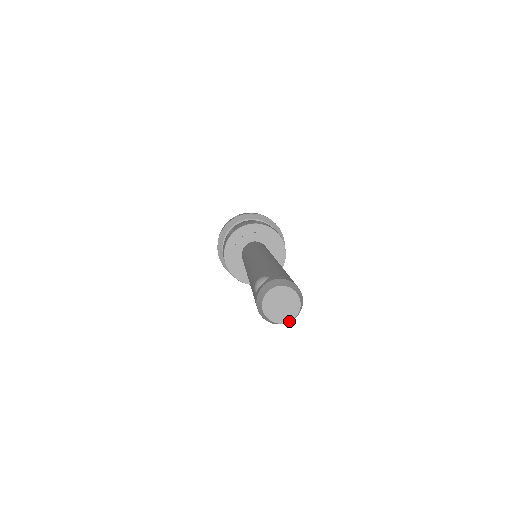
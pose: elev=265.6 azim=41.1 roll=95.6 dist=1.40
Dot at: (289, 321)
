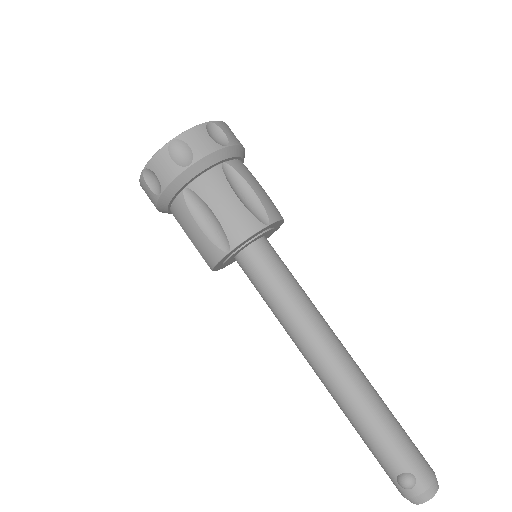
Dot at: occluded
